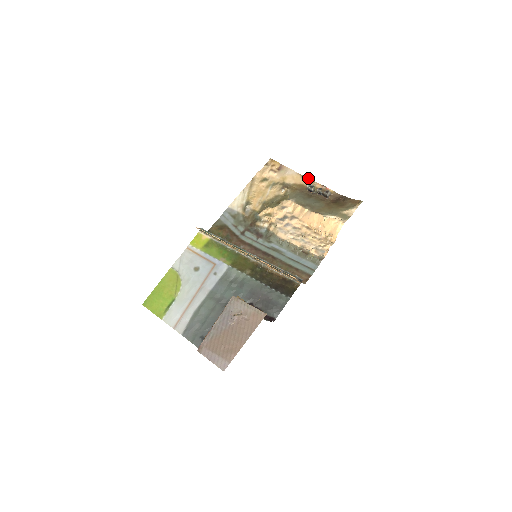
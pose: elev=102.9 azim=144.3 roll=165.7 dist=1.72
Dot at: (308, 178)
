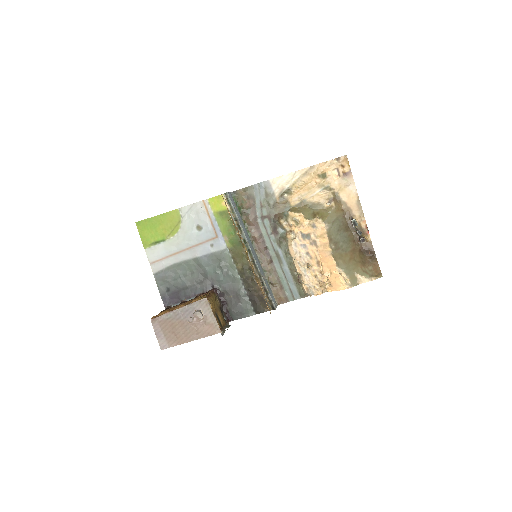
Dot at: (361, 207)
